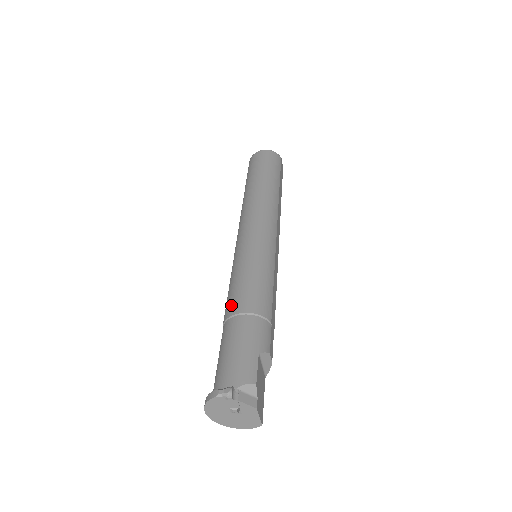
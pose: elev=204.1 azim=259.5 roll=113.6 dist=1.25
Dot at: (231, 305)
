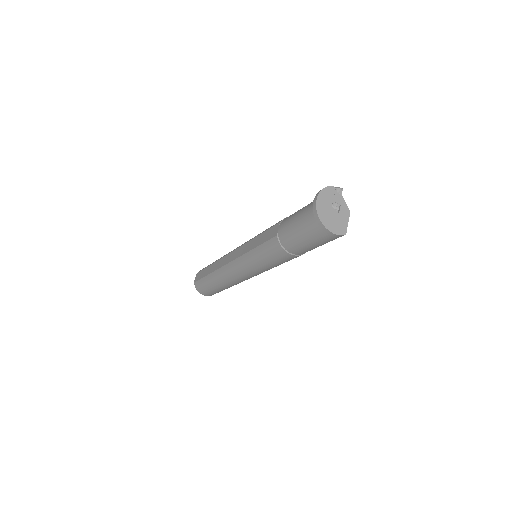
Dot at: occluded
